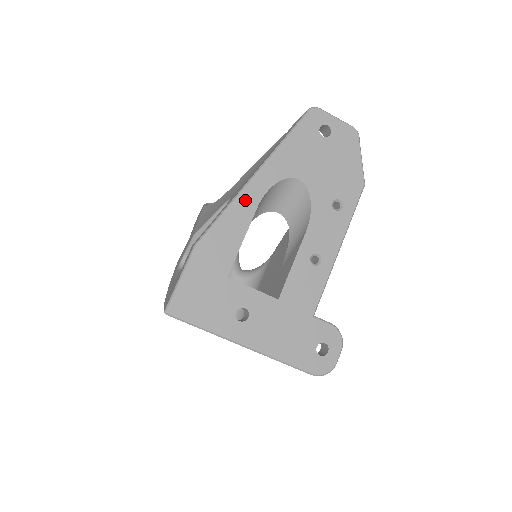
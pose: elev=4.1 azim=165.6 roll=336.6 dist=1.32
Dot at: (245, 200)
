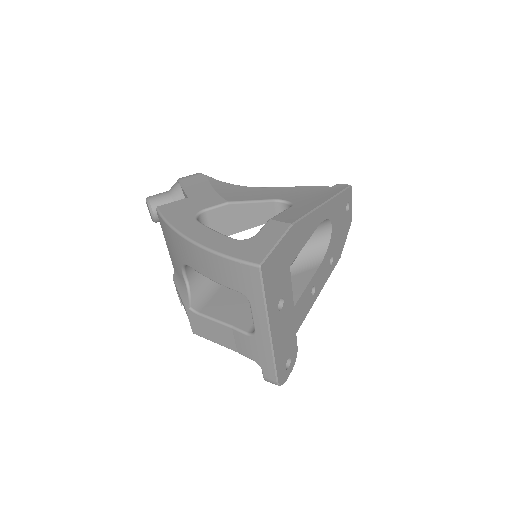
Dot at: (317, 216)
